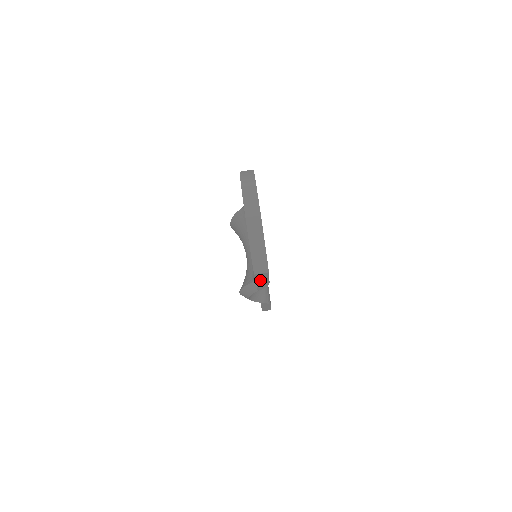
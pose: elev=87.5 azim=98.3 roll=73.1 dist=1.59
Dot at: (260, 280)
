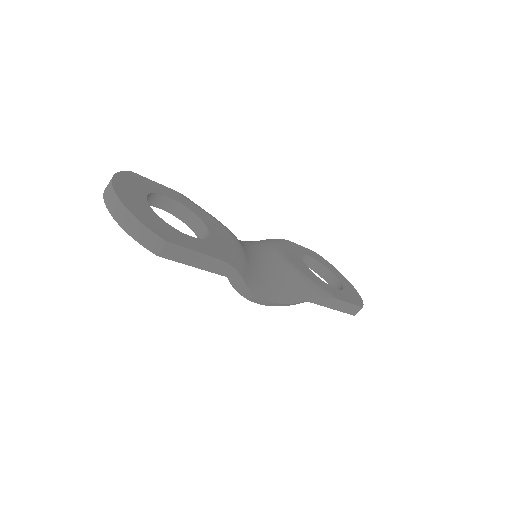
Dot at: (194, 262)
